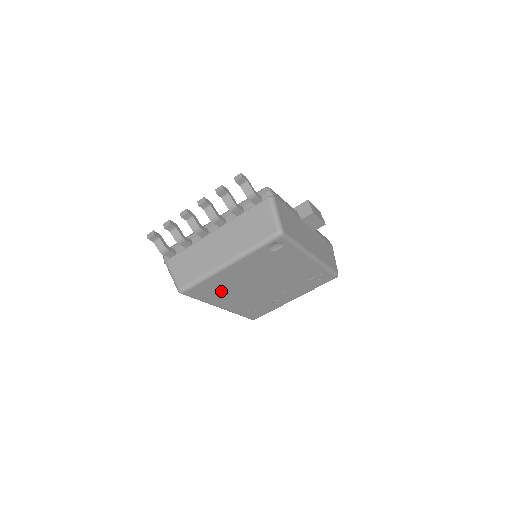
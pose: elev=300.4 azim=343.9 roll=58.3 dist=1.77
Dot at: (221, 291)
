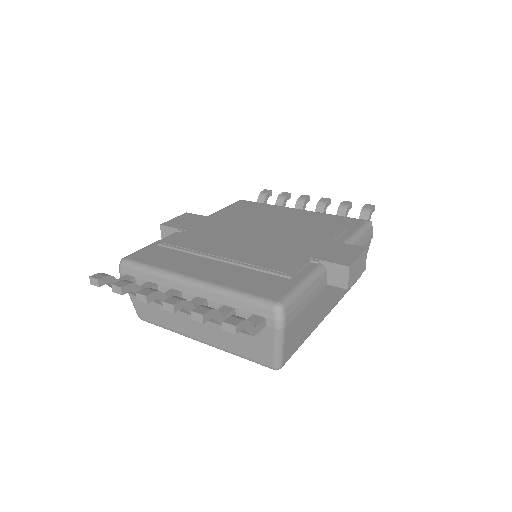
Dot at: occluded
